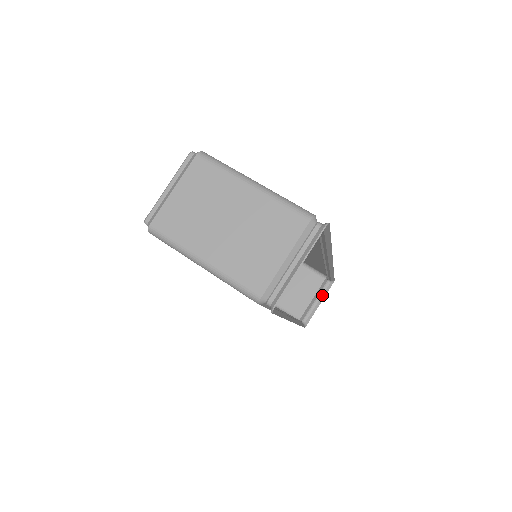
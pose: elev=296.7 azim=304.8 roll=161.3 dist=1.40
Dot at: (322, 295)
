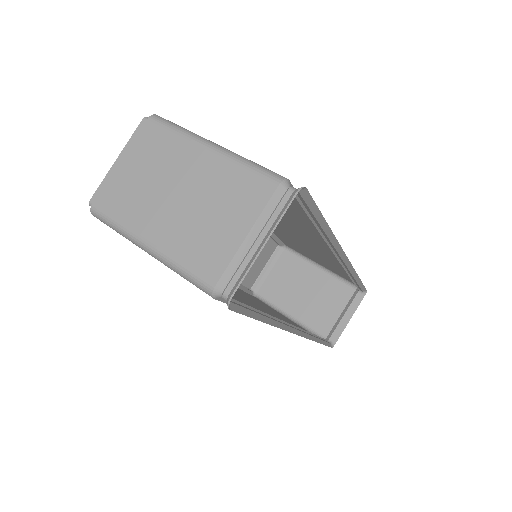
Dot at: (352, 308)
